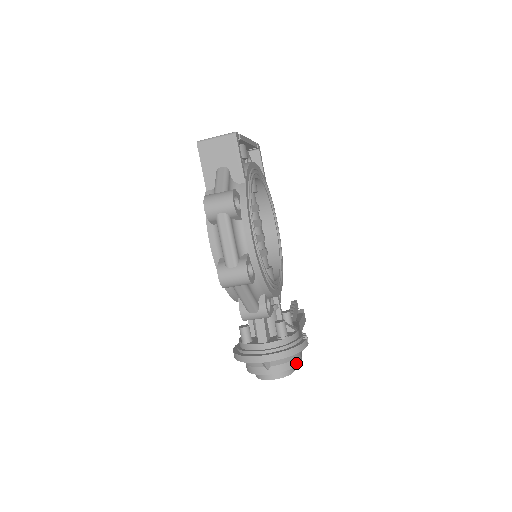
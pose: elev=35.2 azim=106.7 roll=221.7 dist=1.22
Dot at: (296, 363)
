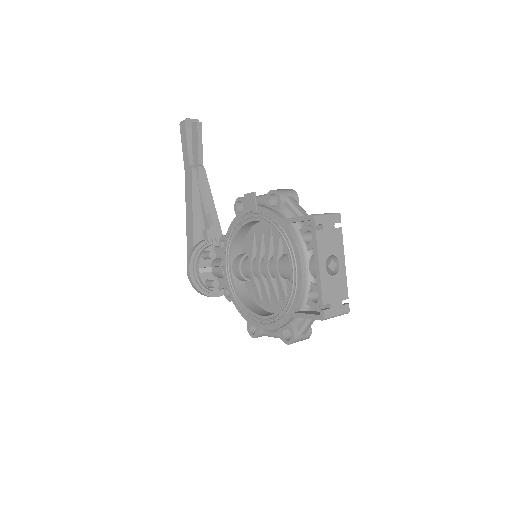
Dot at: occluded
